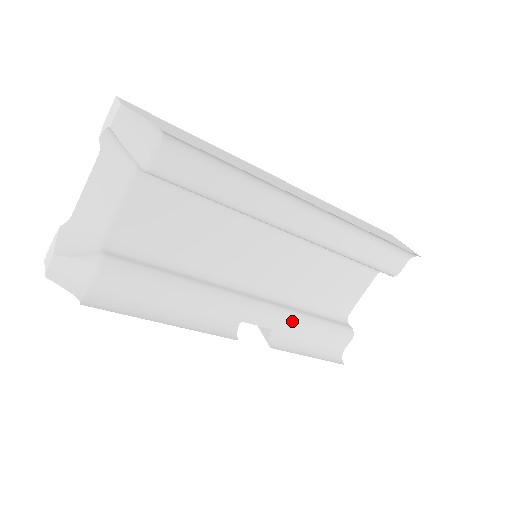
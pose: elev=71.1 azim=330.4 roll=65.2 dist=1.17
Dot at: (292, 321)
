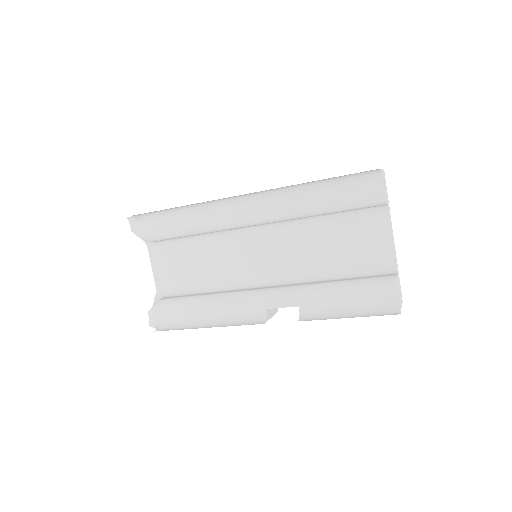
Dot at: (311, 292)
